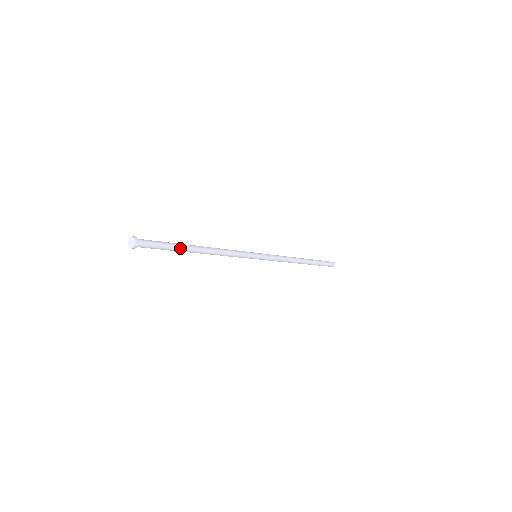
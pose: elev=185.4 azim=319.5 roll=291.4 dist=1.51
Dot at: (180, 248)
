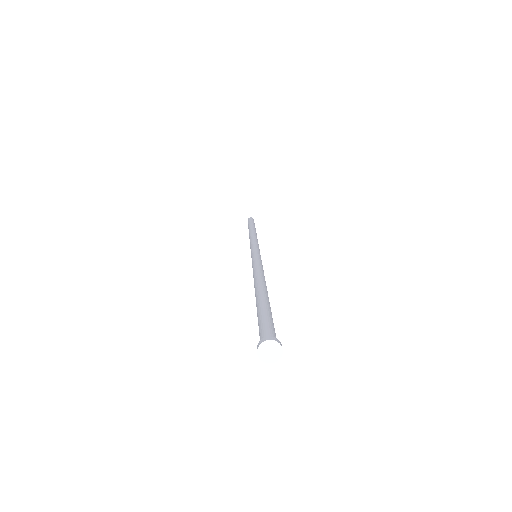
Dot at: occluded
